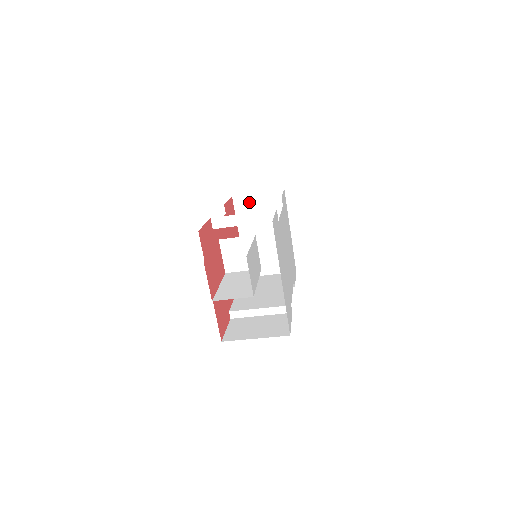
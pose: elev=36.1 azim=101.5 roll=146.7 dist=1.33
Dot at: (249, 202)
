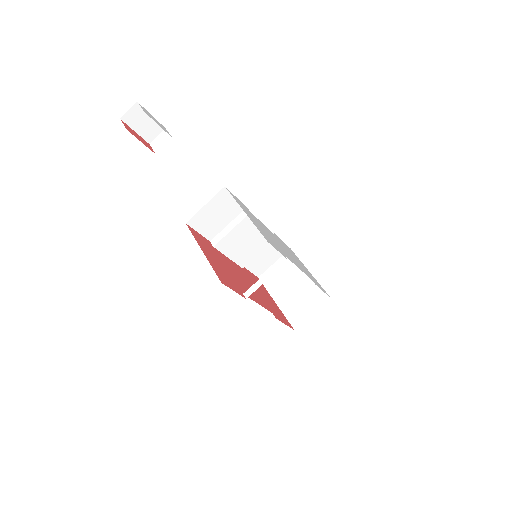
Dot at: occluded
